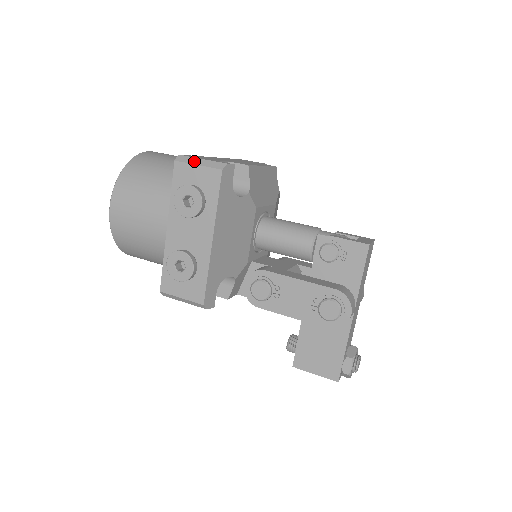
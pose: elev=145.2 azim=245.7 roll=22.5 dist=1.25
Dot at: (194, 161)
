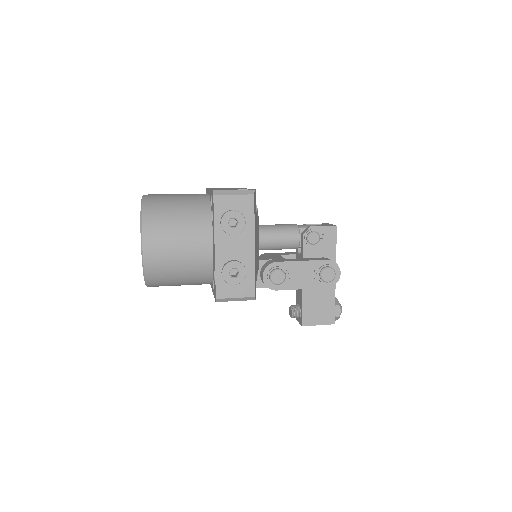
Dot at: (229, 192)
